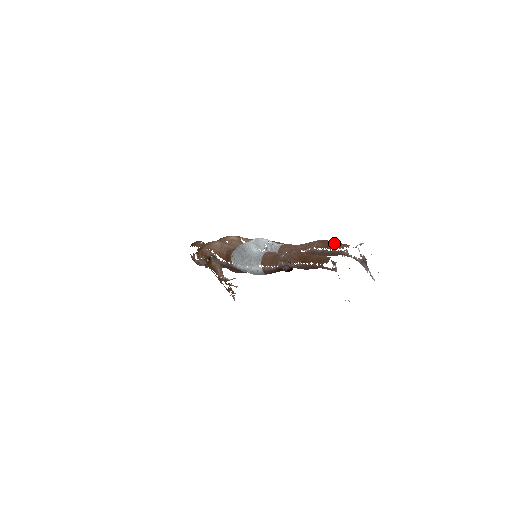
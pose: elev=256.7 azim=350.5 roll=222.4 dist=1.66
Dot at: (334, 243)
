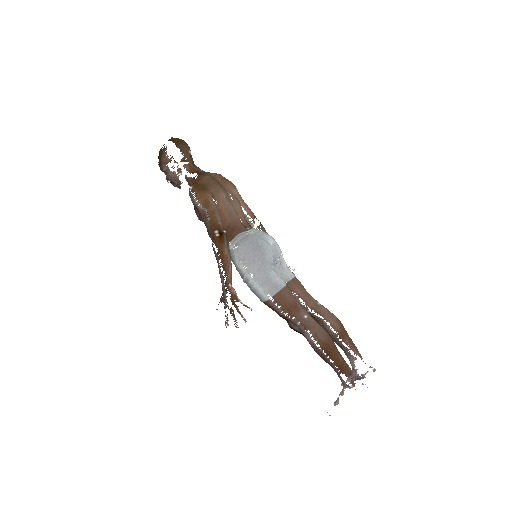
Dot at: (350, 339)
